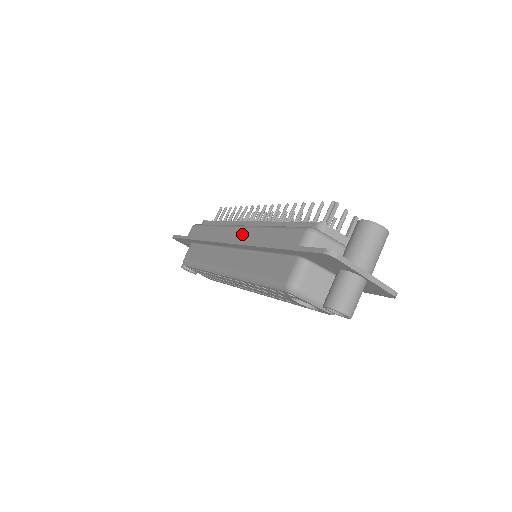
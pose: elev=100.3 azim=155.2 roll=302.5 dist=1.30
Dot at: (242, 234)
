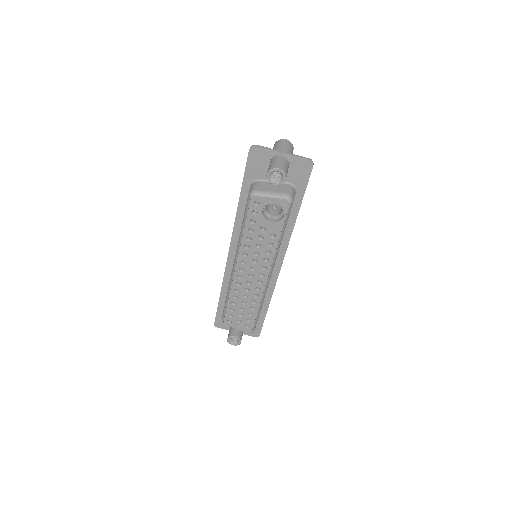
Dot at: occluded
